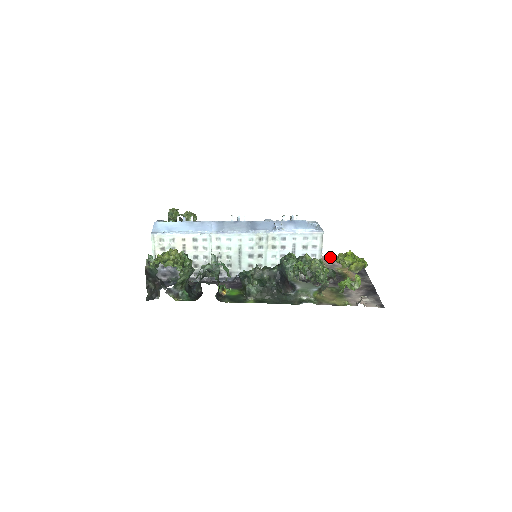
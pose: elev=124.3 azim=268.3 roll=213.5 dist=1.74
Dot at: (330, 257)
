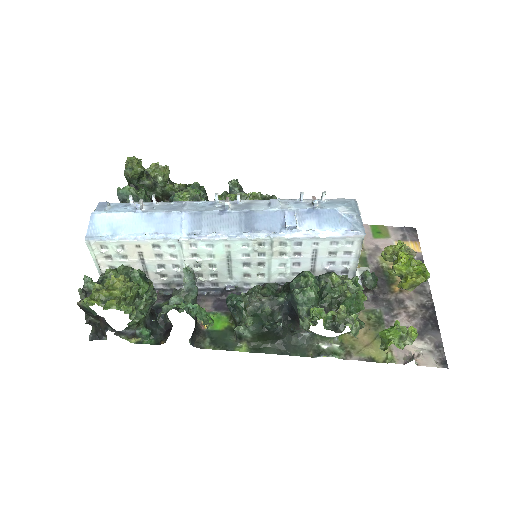
Dot at: (372, 228)
